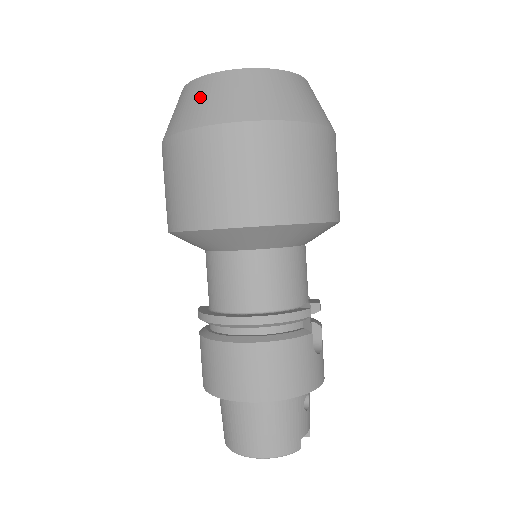
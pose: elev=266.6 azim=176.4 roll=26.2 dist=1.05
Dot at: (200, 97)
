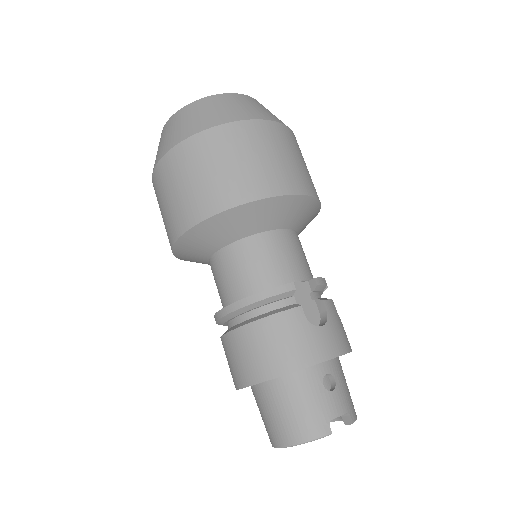
Dot at: (159, 146)
